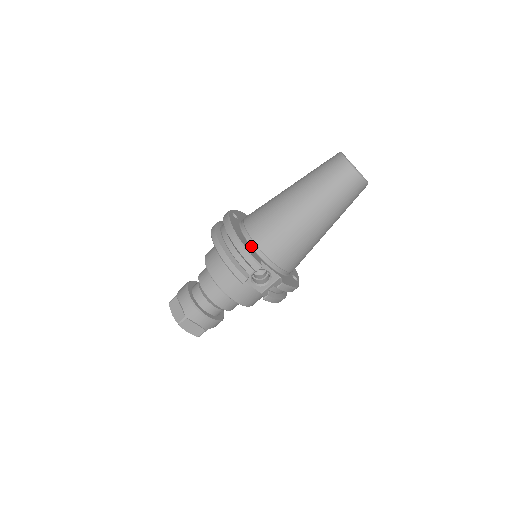
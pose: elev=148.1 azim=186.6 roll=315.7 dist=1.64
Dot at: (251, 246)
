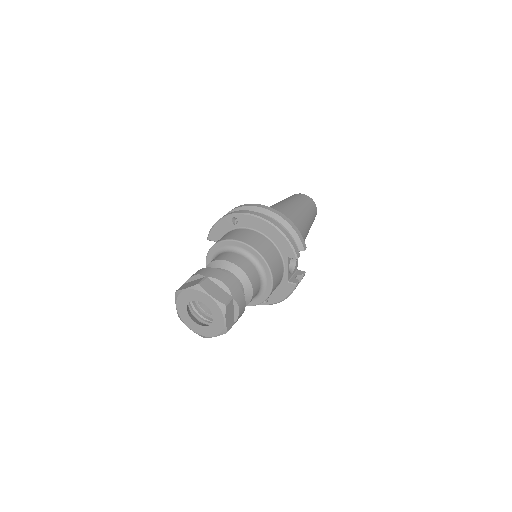
Dot at: occluded
